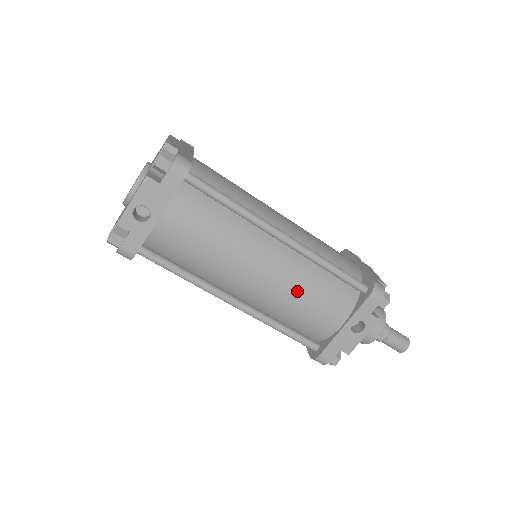
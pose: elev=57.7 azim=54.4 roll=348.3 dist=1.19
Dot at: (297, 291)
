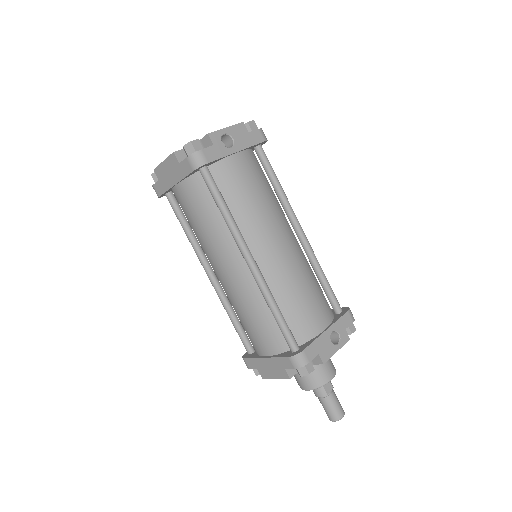
Dot at: (302, 276)
